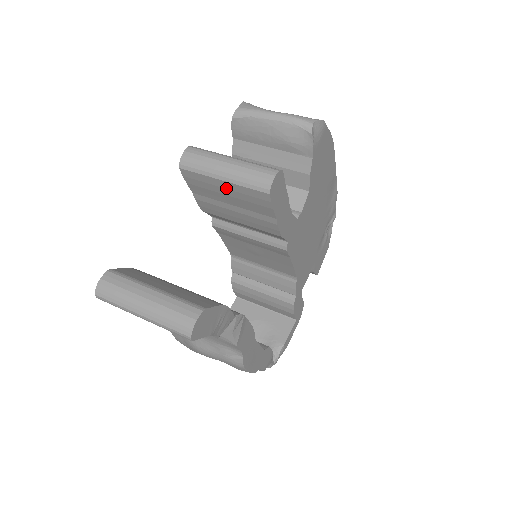
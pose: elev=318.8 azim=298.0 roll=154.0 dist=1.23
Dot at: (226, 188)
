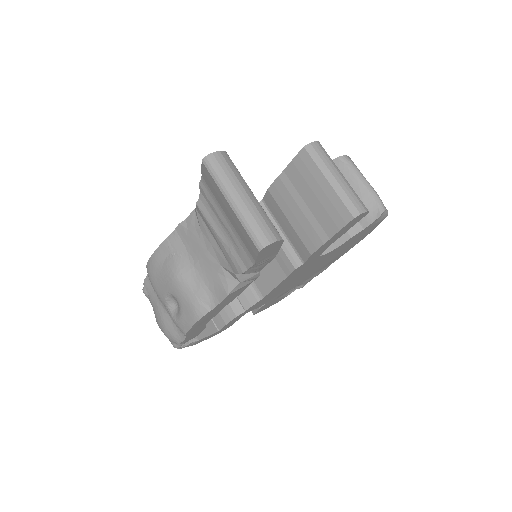
Dot at: (323, 189)
